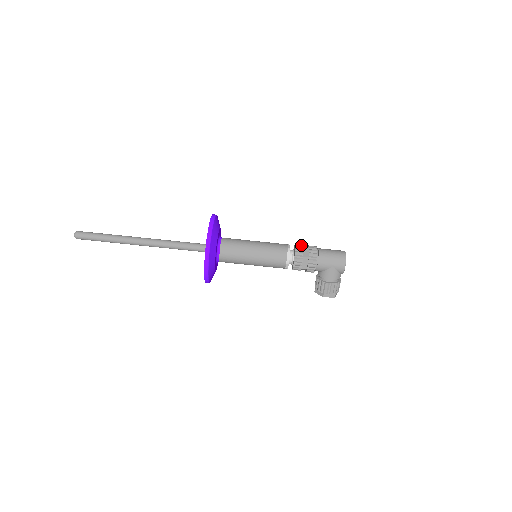
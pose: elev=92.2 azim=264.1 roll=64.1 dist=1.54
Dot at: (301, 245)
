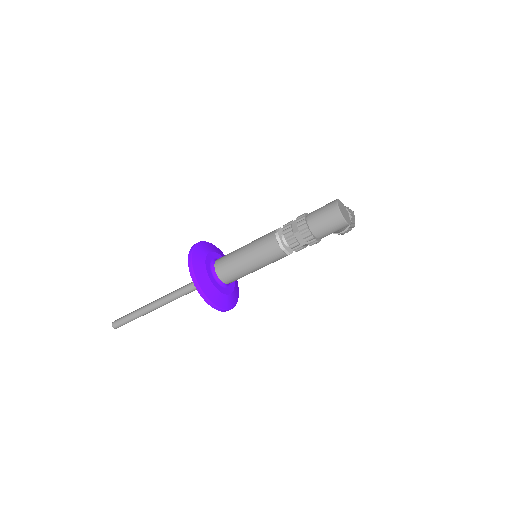
Dot at: (289, 229)
